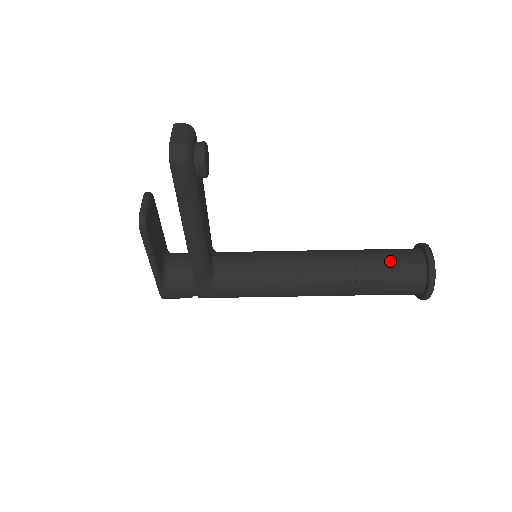
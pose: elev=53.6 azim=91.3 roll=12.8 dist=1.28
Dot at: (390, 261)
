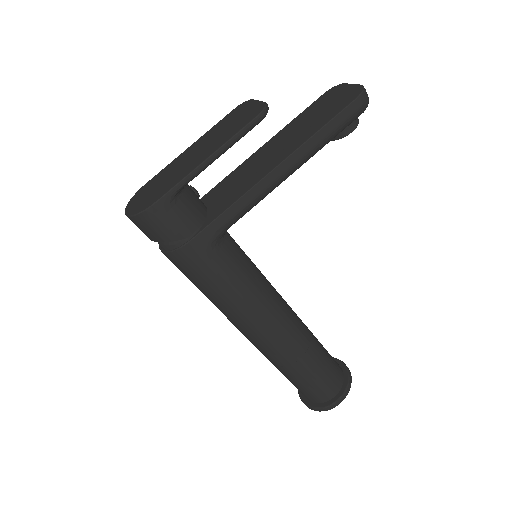
Dot at: occluded
